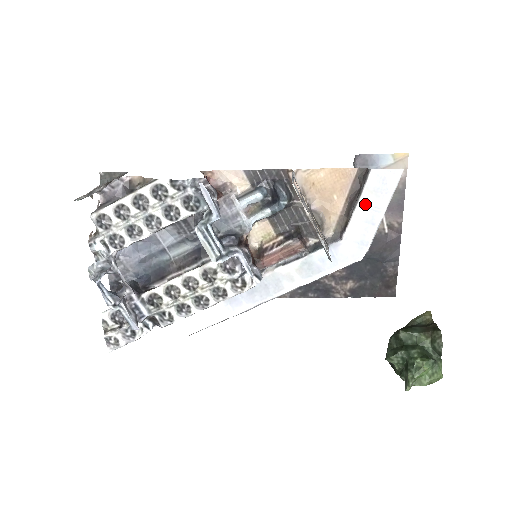
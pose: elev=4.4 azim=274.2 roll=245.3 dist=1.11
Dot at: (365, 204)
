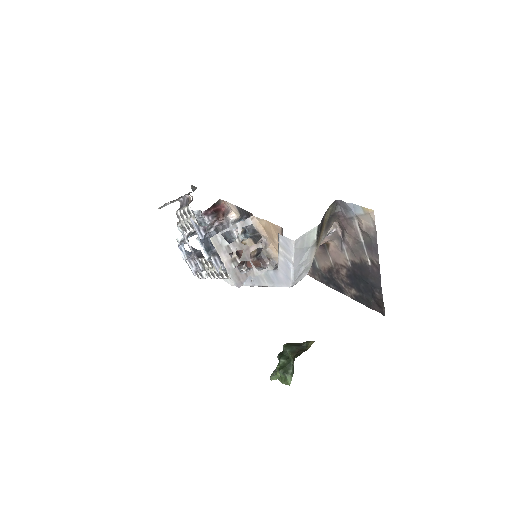
Dot at: (282, 254)
